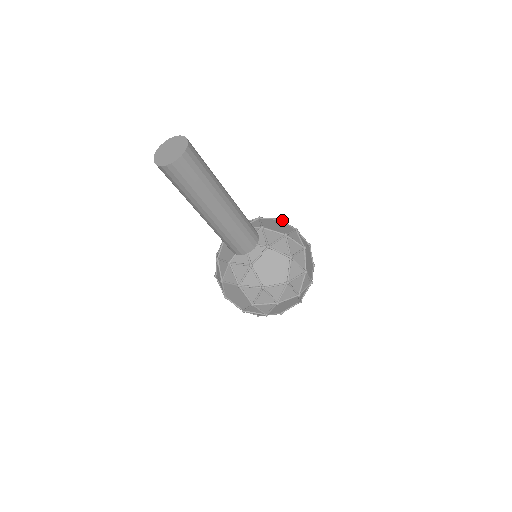
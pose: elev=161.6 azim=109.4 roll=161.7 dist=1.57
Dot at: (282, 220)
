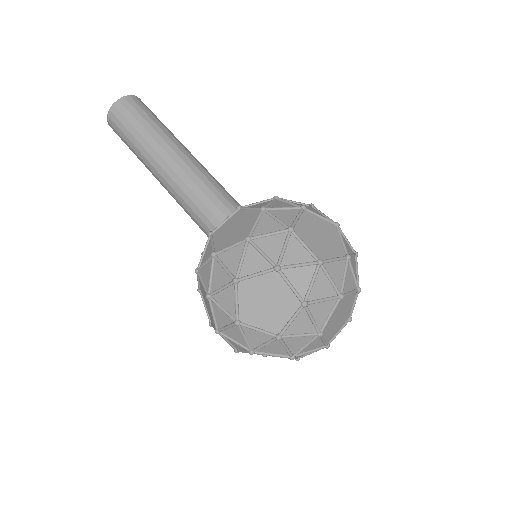
Dot at: occluded
